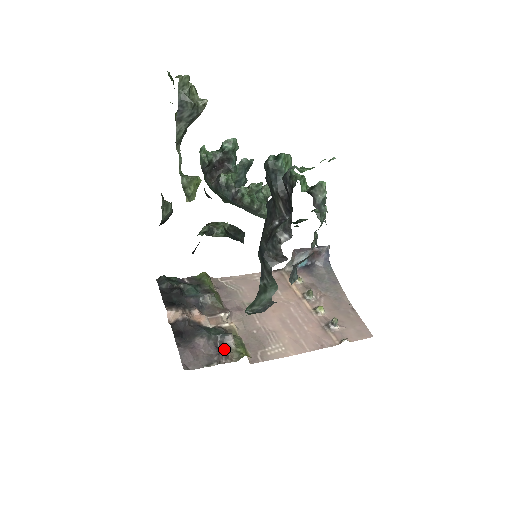
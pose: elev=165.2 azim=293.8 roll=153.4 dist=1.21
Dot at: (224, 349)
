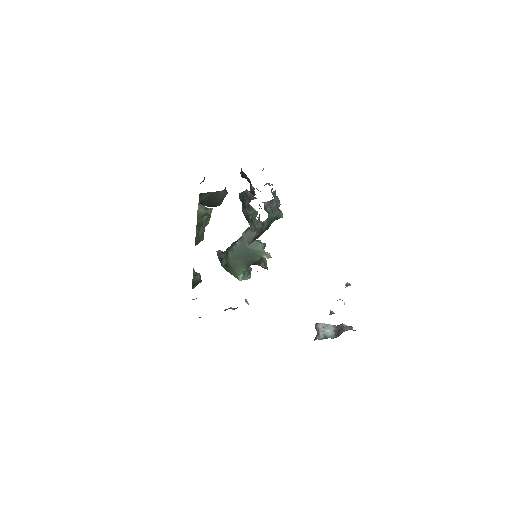
Dot at: occluded
